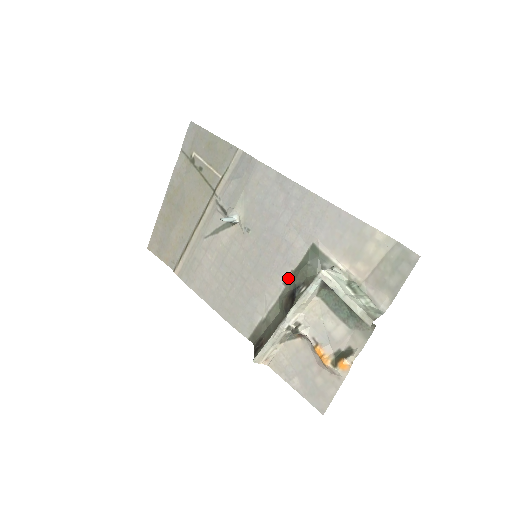
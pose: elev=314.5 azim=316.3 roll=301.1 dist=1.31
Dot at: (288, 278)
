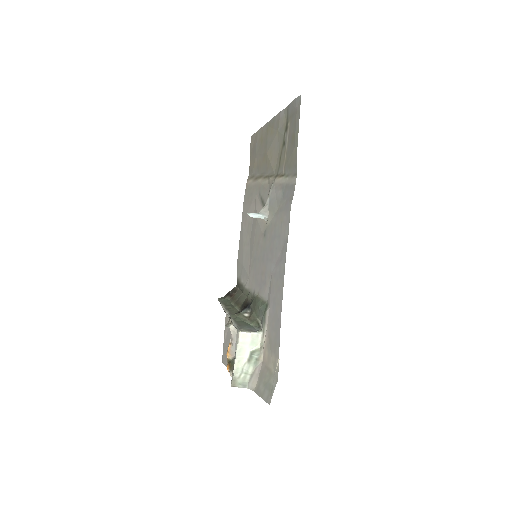
Dot at: (256, 293)
